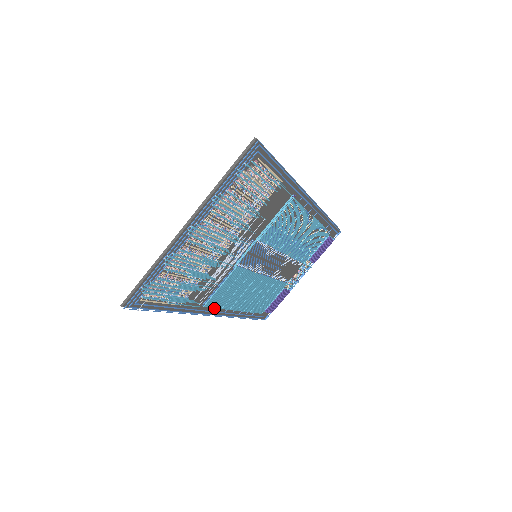
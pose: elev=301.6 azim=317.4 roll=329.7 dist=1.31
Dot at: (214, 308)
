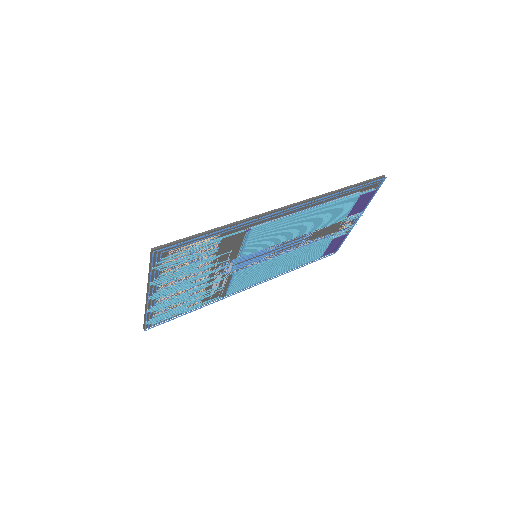
Dot at: occluded
